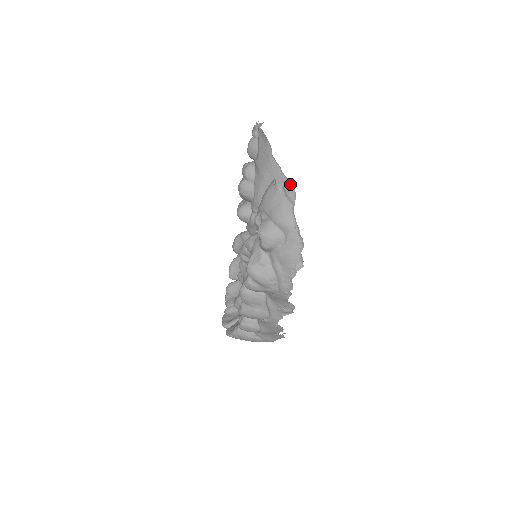
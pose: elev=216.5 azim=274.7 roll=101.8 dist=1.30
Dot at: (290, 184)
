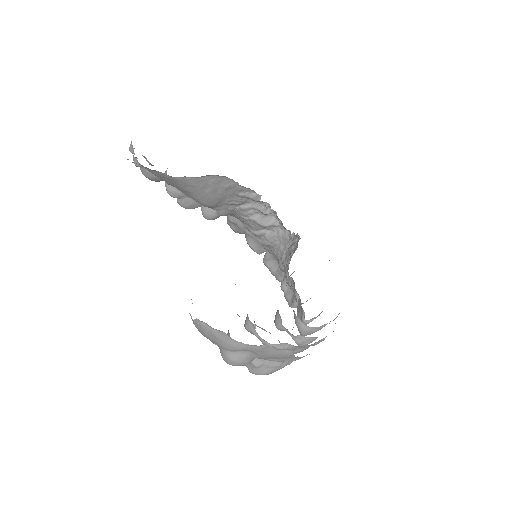
Dot at: (214, 176)
